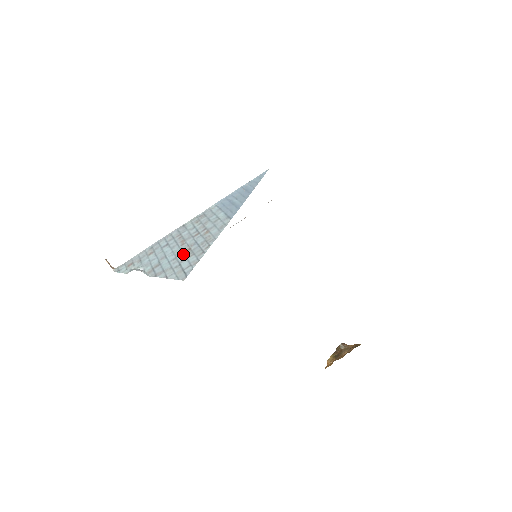
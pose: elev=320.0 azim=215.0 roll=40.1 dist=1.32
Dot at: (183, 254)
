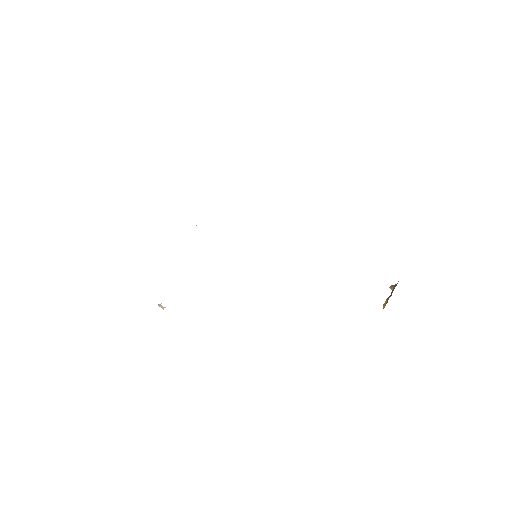
Dot at: occluded
